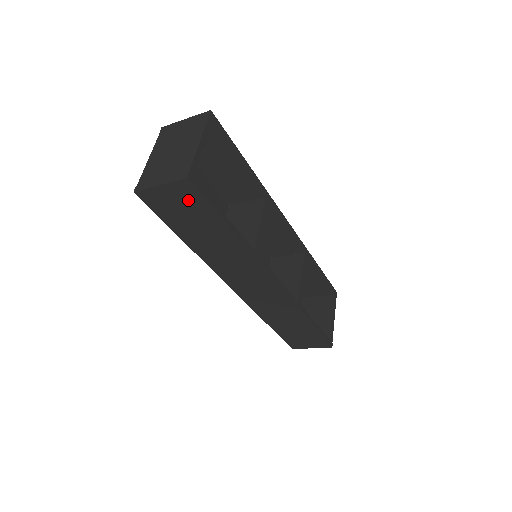
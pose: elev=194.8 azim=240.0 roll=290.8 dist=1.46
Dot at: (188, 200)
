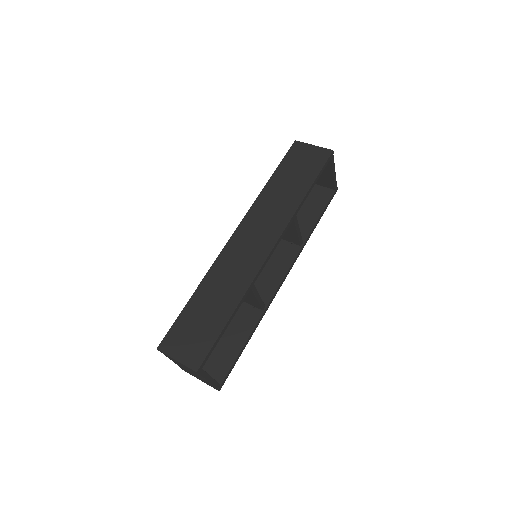
Dot at: occluded
